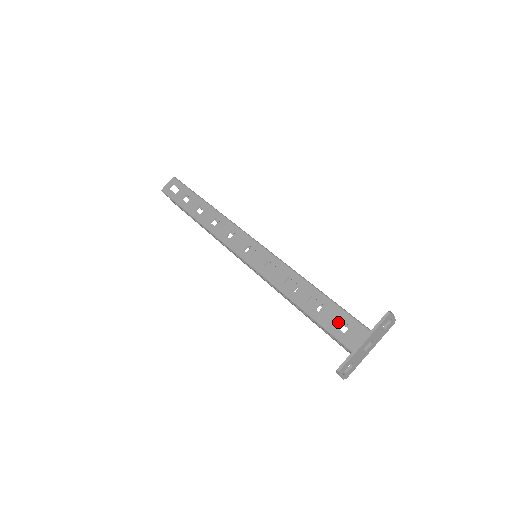
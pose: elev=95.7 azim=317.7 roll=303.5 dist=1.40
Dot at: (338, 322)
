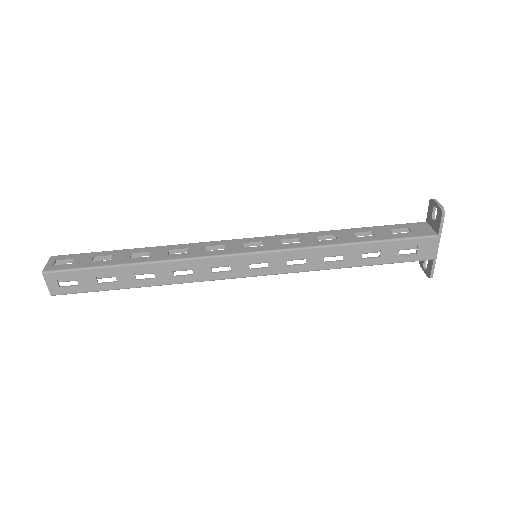
Dot at: occluded
